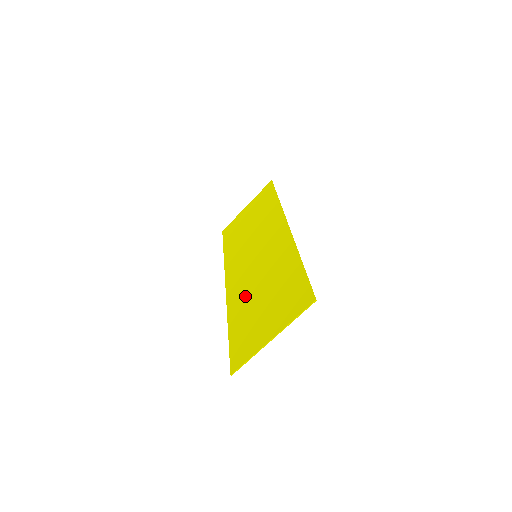
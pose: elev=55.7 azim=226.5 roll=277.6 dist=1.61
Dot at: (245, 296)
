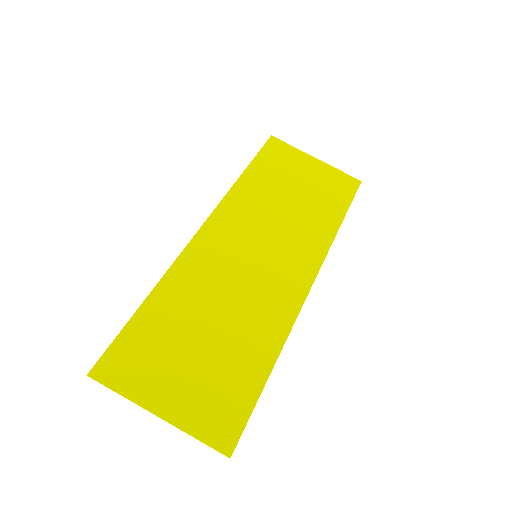
Dot at: (198, 291)
